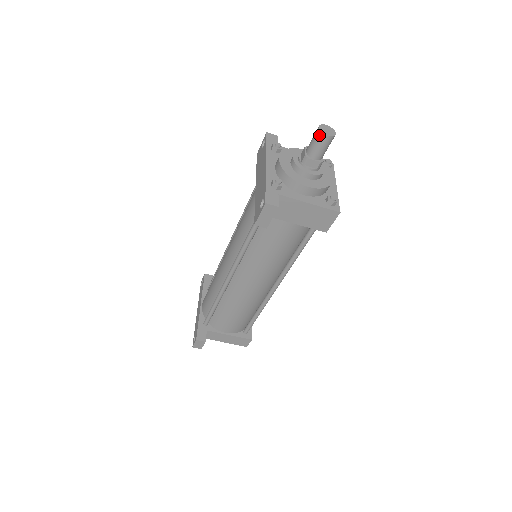
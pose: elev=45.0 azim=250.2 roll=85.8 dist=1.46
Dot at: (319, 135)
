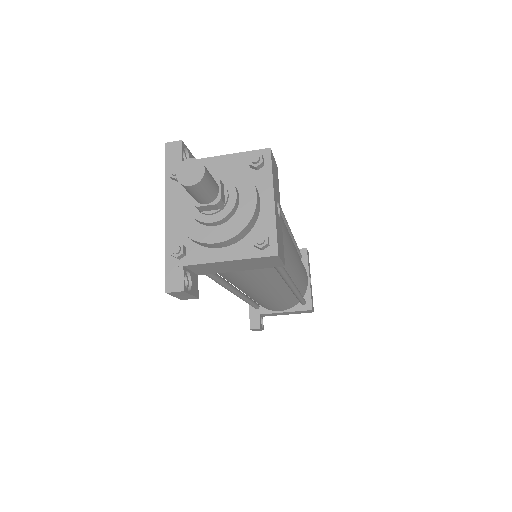
Dot at: occluded
